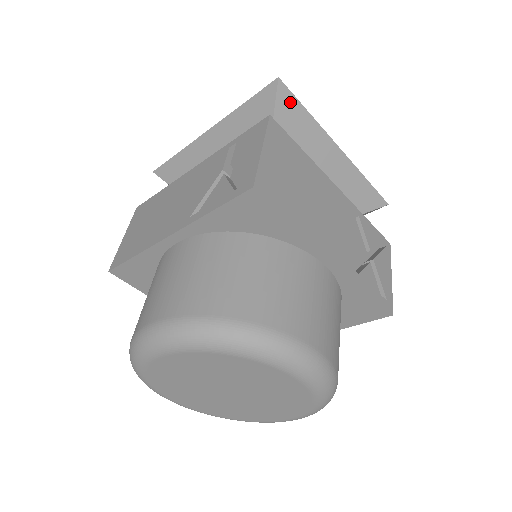
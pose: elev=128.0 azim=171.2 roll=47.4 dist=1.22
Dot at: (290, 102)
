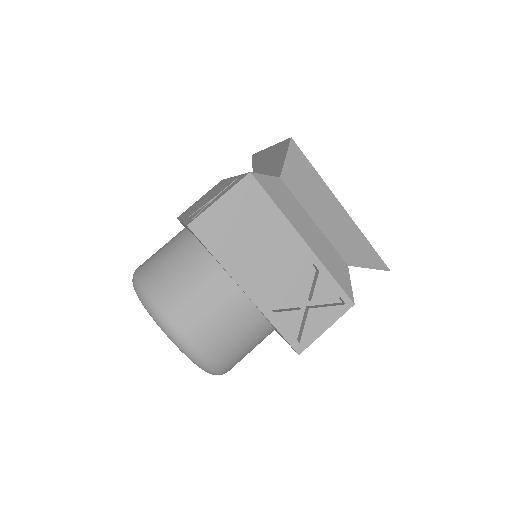
Dot at: (300, 158)
